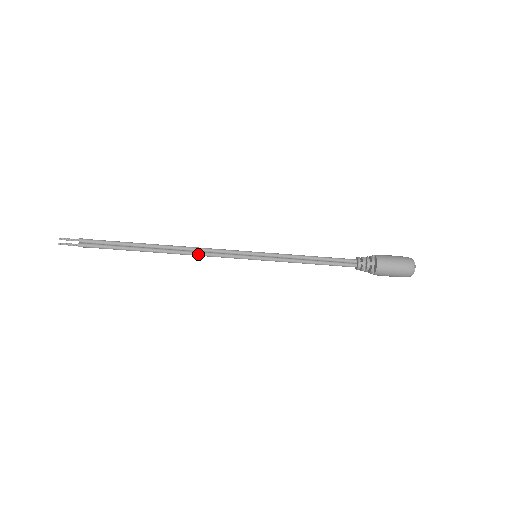
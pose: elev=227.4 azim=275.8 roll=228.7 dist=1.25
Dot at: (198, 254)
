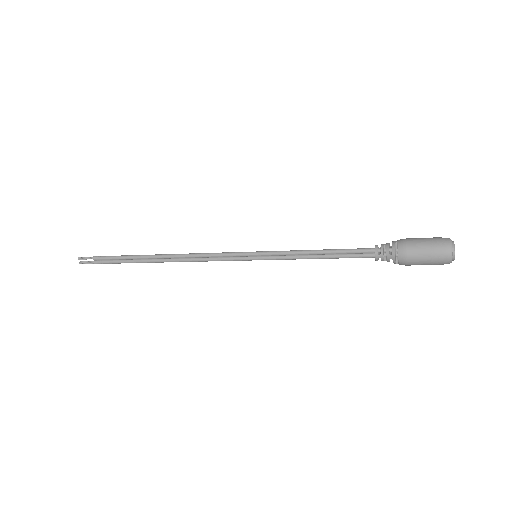
Dot at: (197, 261)
